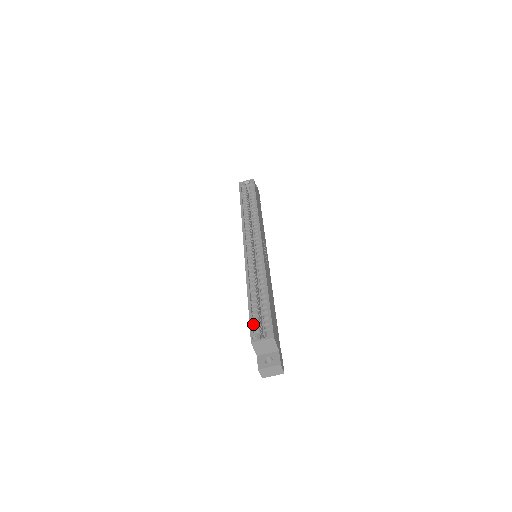
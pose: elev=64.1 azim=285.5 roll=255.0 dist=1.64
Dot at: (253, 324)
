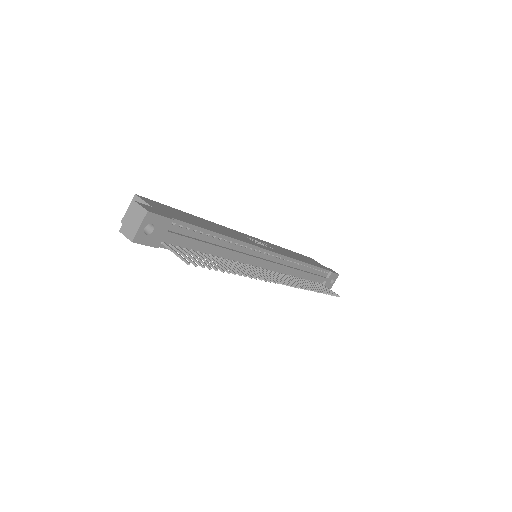
Dot at: occluded
